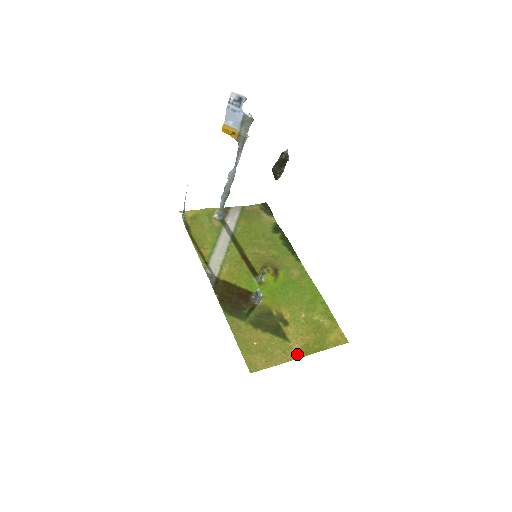
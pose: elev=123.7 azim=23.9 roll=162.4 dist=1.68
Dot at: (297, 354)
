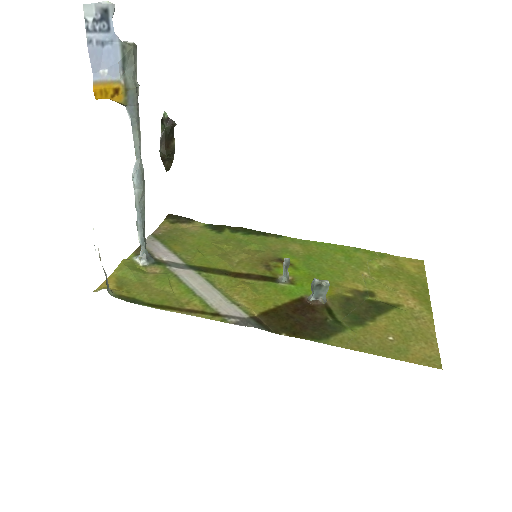
Dot at: (425, 308)
